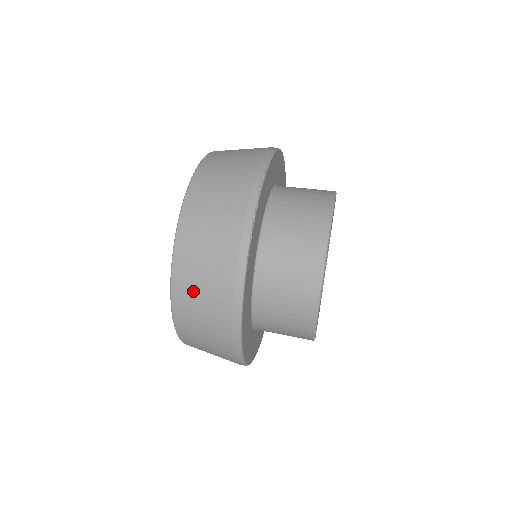
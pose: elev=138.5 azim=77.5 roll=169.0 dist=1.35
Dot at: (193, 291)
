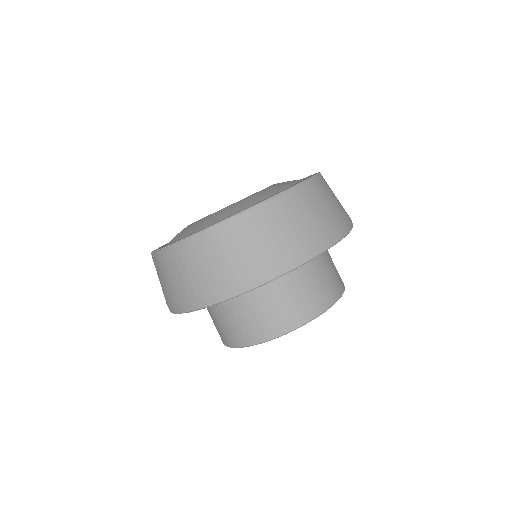
Dot at: occluded
